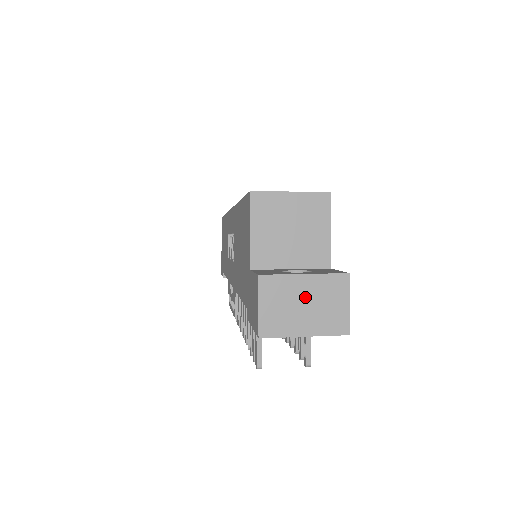
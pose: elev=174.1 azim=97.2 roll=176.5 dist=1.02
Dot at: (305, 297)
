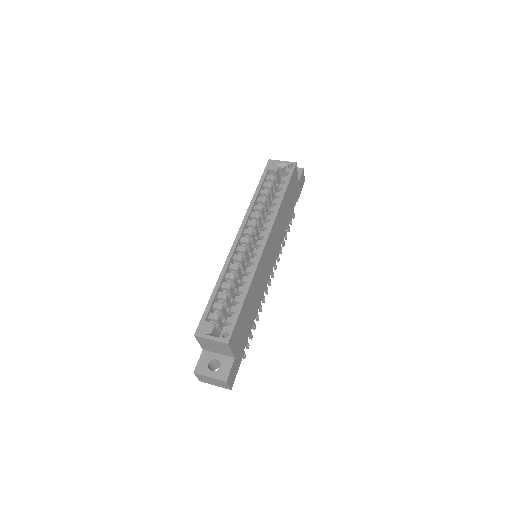
Dot at: (212, 380)
